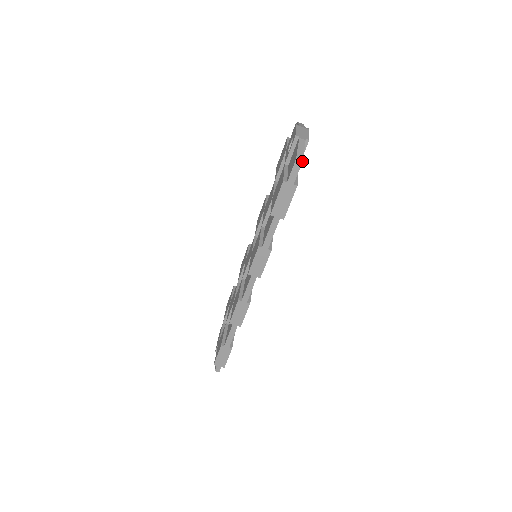
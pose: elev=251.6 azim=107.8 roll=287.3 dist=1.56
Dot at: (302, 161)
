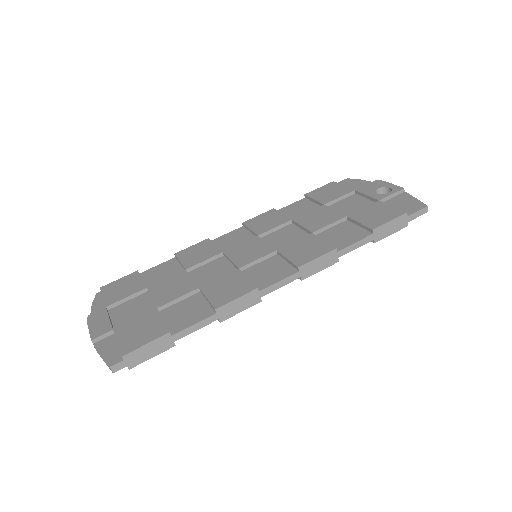
Dot at: occluded
